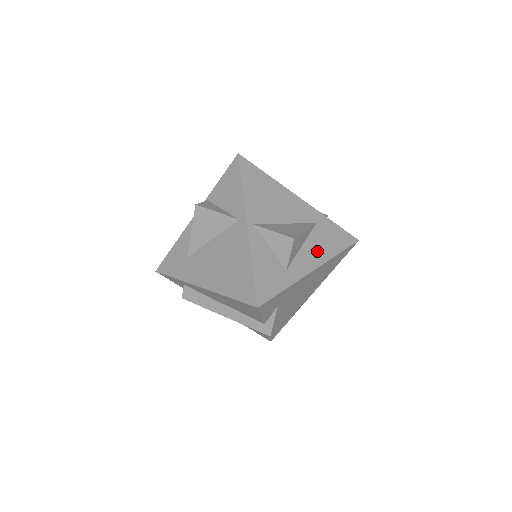
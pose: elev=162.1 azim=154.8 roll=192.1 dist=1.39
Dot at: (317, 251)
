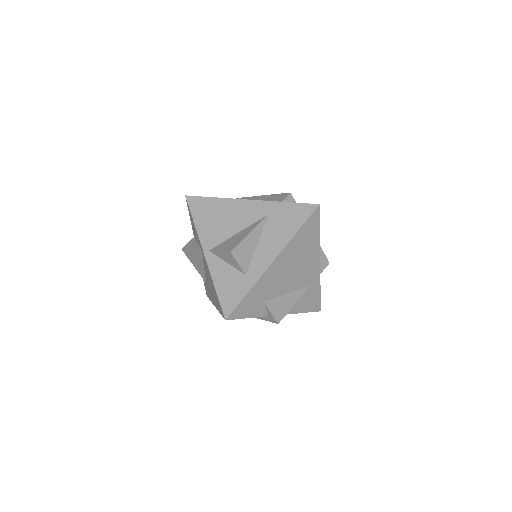
Dot at: (273, 241)
